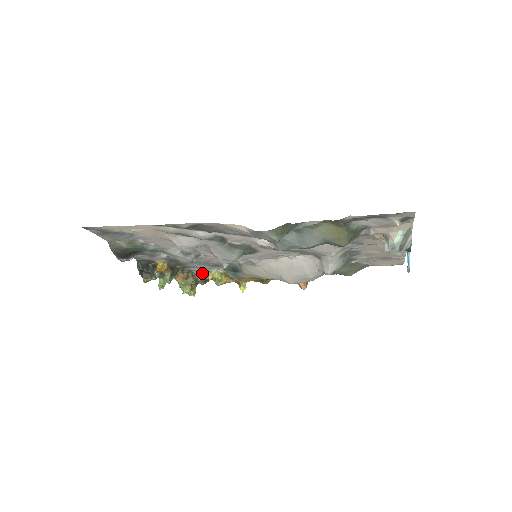
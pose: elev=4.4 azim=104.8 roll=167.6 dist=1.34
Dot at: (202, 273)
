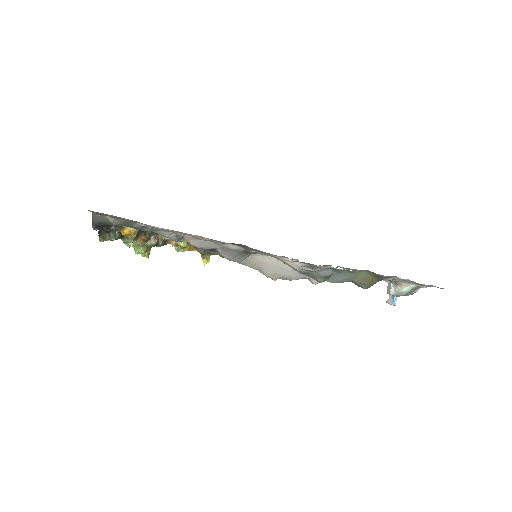
Dot at: occluded
